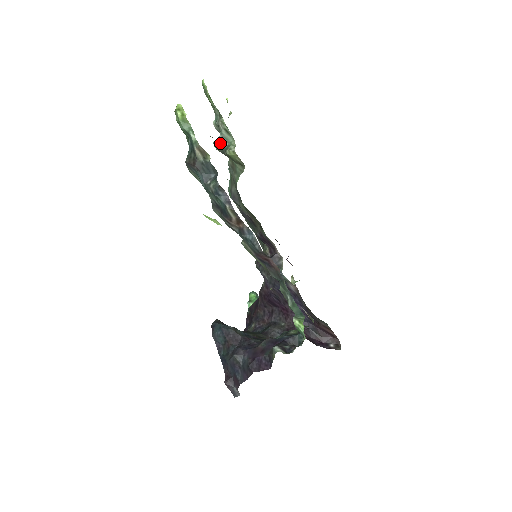
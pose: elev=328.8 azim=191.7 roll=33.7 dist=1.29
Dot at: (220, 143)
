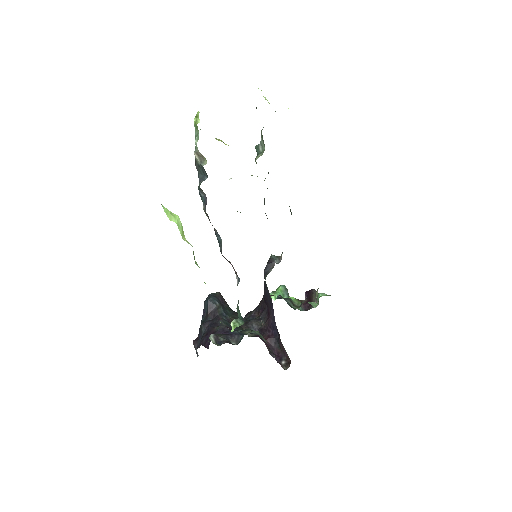
Dot at: (258, 148)
